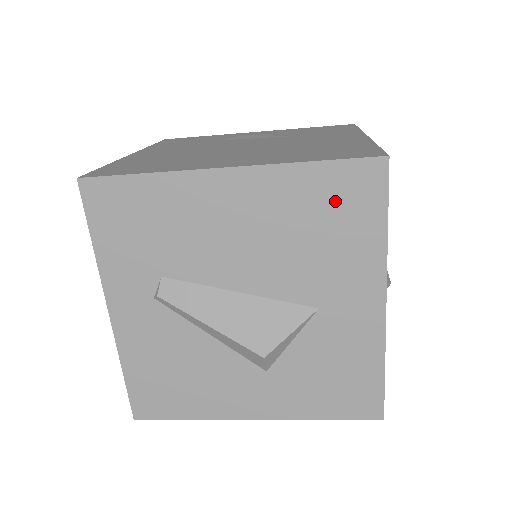
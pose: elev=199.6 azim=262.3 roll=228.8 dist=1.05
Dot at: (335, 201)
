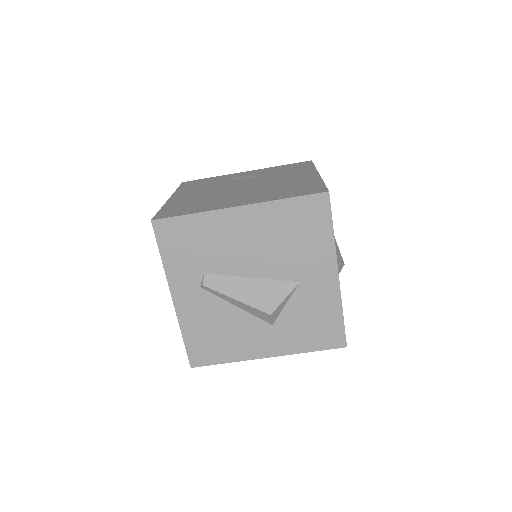
Dot at: (302, 219)
